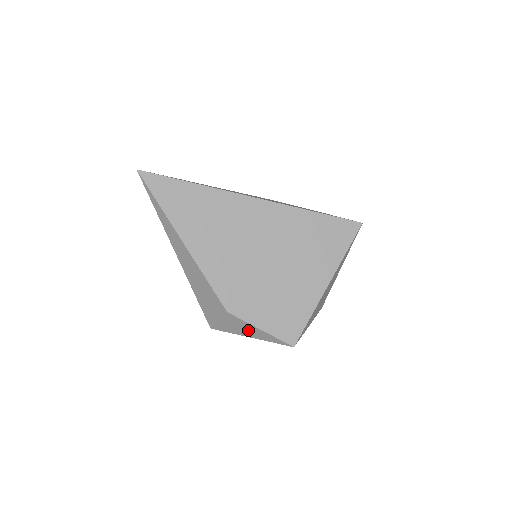
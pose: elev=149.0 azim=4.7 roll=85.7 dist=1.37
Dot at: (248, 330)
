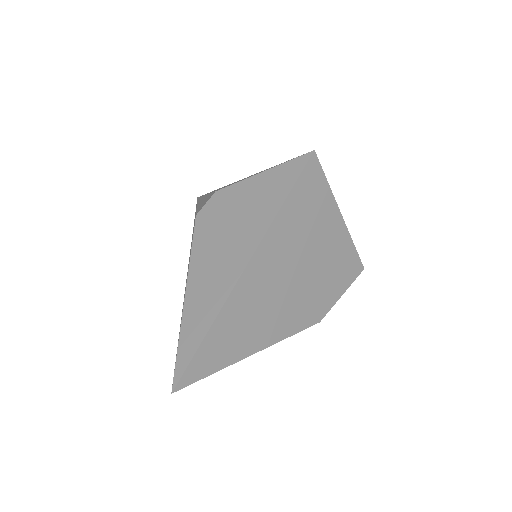
Dot at: occluded
